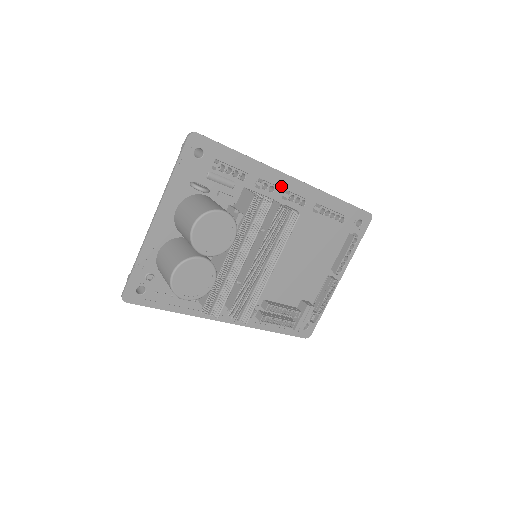
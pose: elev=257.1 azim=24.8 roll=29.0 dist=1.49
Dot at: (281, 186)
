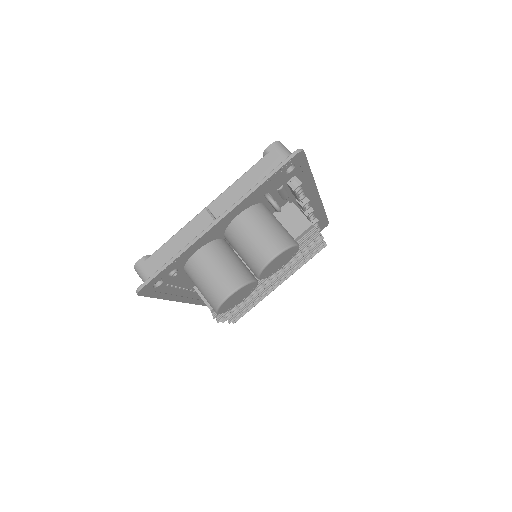
Dot at: occluded
